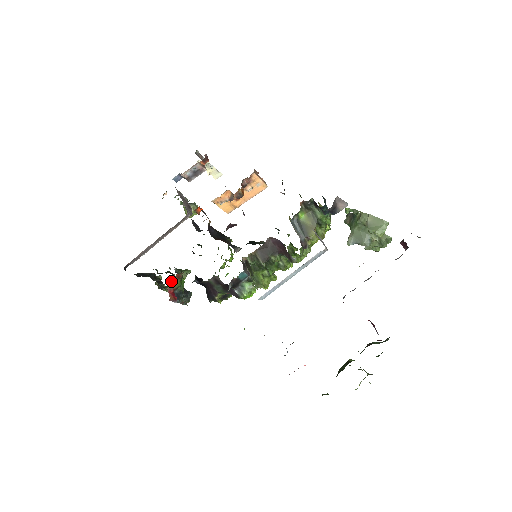
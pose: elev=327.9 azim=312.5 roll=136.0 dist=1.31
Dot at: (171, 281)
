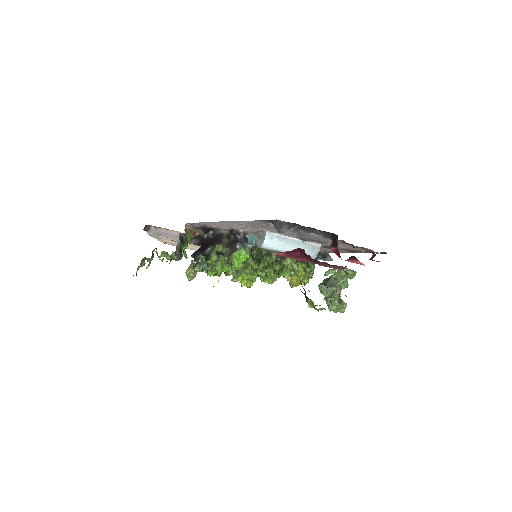
Dot at: (190, 228)
